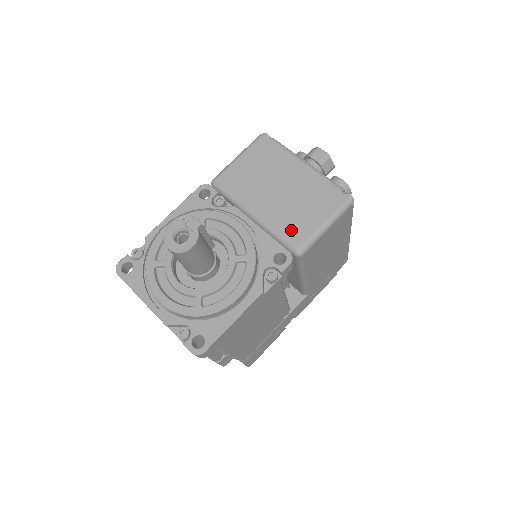
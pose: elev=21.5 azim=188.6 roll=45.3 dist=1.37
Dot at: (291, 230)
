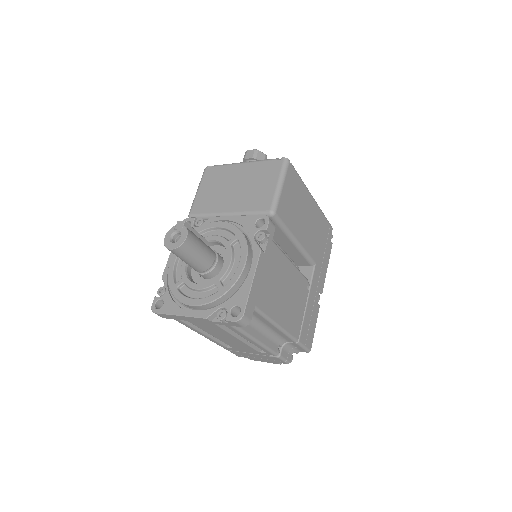
Dot at: (258, 204)
